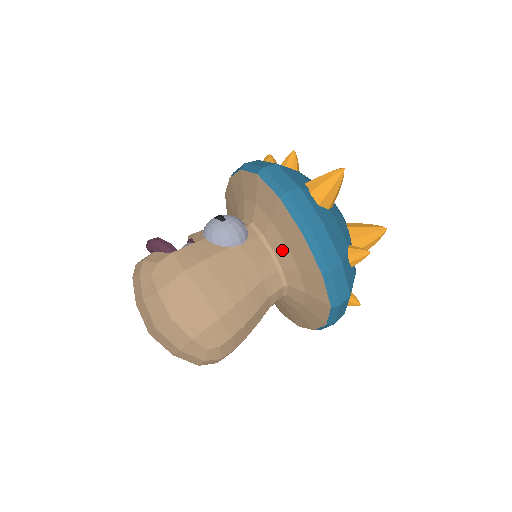
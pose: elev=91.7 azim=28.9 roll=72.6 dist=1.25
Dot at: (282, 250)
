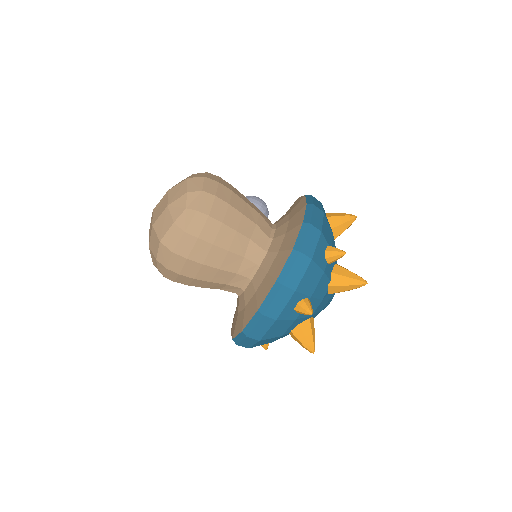
Dot at: (283, 225)
